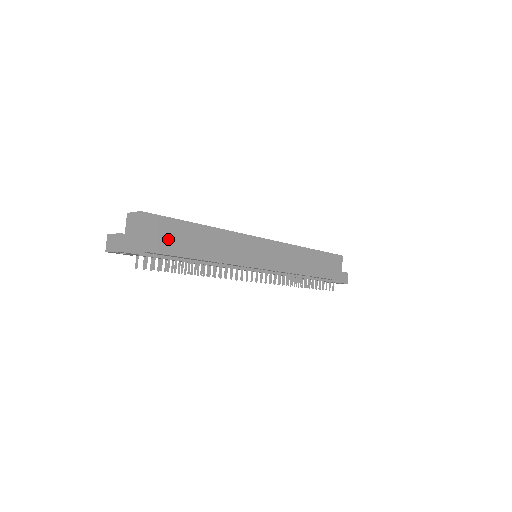
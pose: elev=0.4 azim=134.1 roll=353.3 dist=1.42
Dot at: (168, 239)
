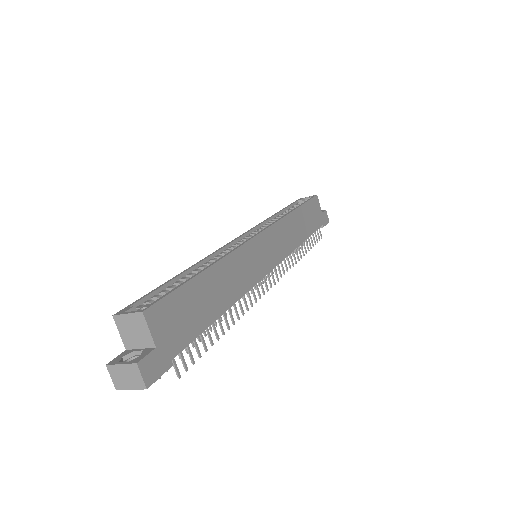
Dot at: (185, 320)
